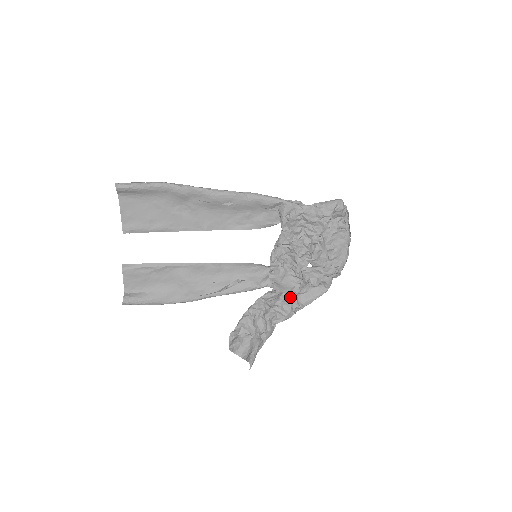
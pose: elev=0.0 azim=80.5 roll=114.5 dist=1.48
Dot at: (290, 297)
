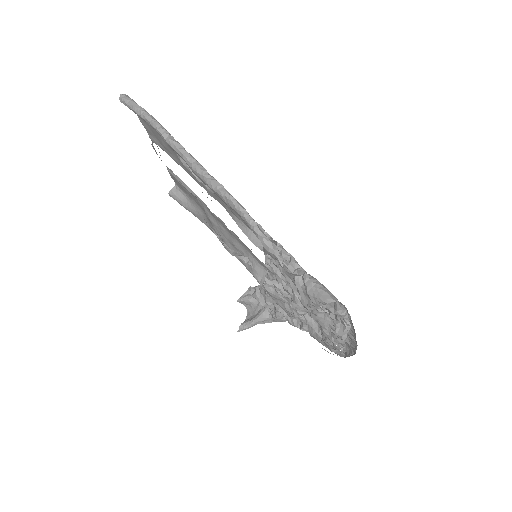
Dot at: occluded
